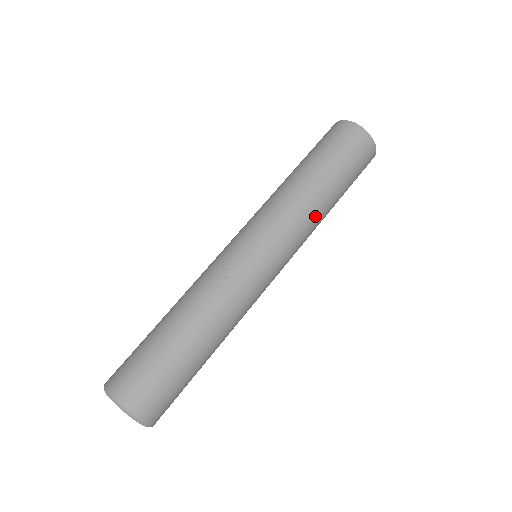
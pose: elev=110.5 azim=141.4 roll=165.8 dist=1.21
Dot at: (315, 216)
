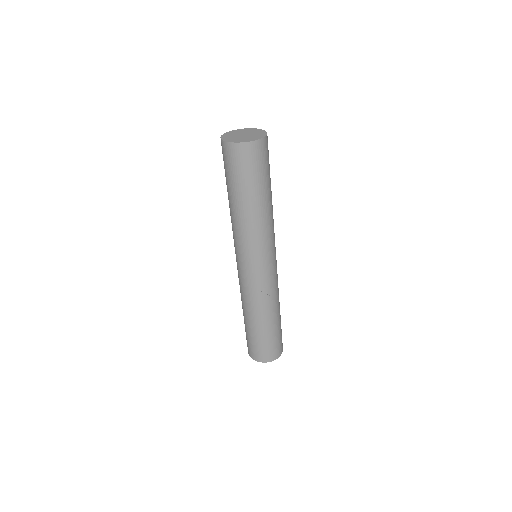
Dot at: occluded
